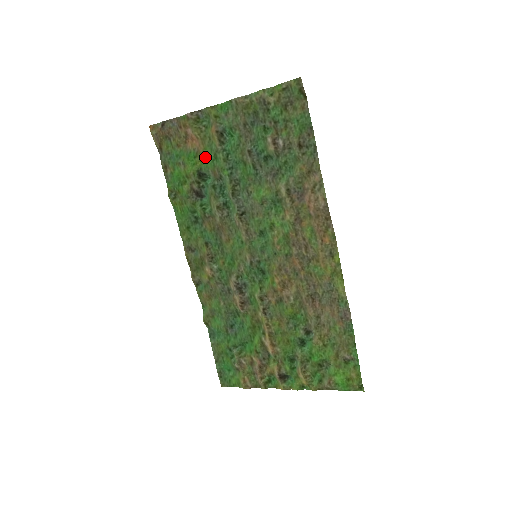
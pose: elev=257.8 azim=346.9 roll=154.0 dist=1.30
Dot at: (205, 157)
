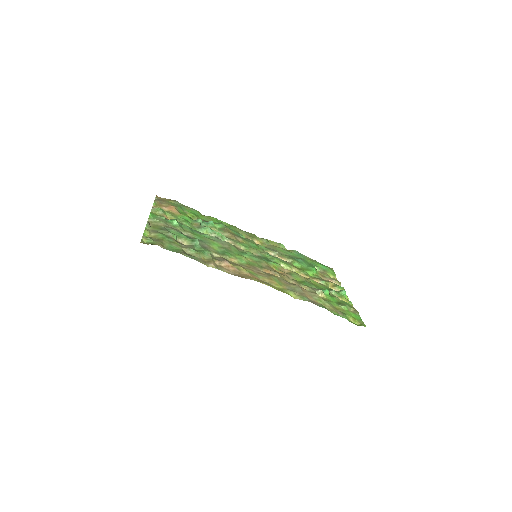
Dot at: (184, 218)
